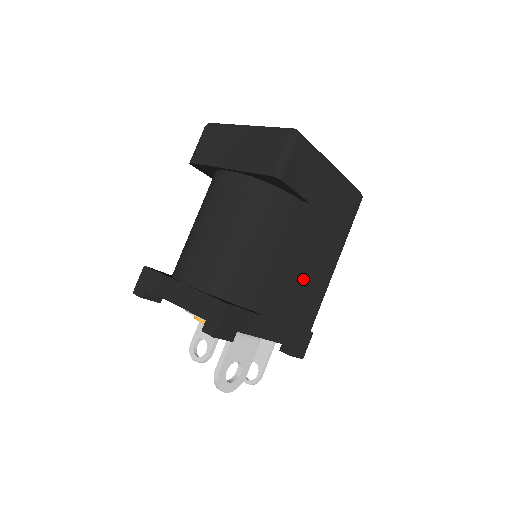
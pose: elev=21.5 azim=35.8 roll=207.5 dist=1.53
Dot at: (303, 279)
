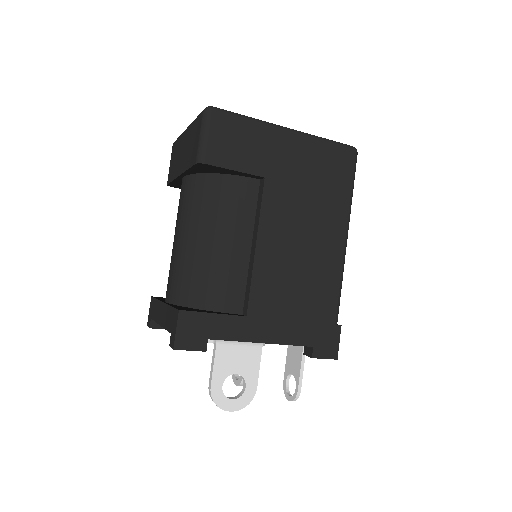
Dot at: (293, 265)
